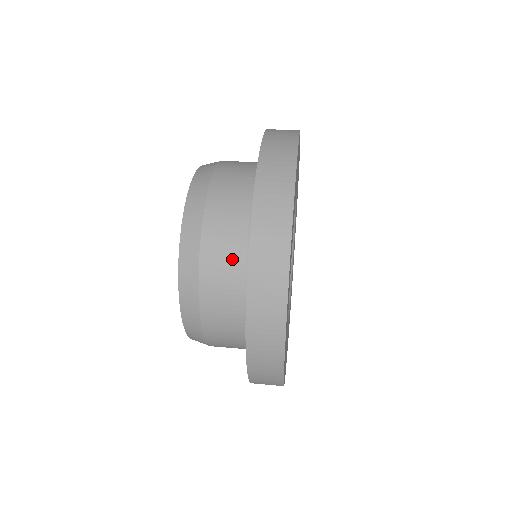
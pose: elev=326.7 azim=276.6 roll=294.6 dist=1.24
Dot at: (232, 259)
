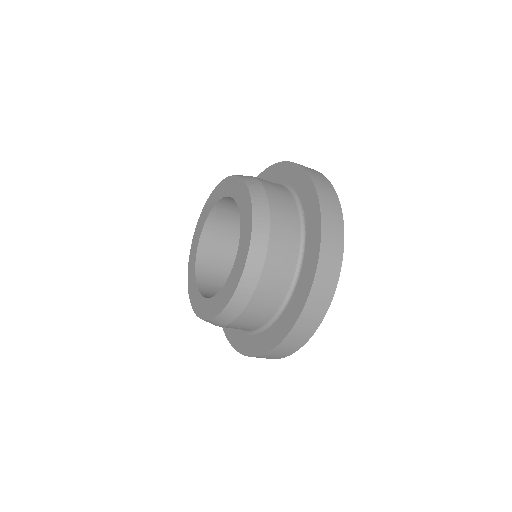
Dot at: (278, 186)
